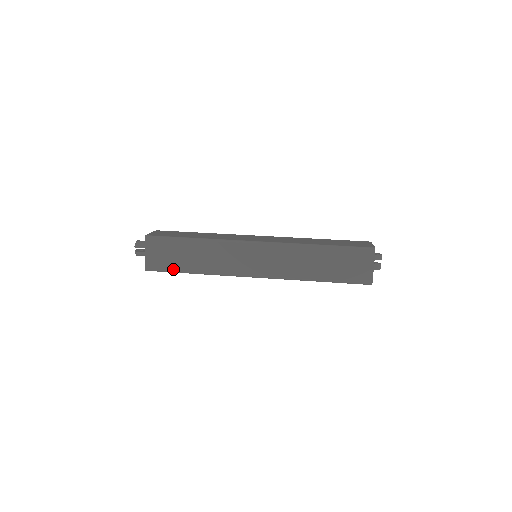
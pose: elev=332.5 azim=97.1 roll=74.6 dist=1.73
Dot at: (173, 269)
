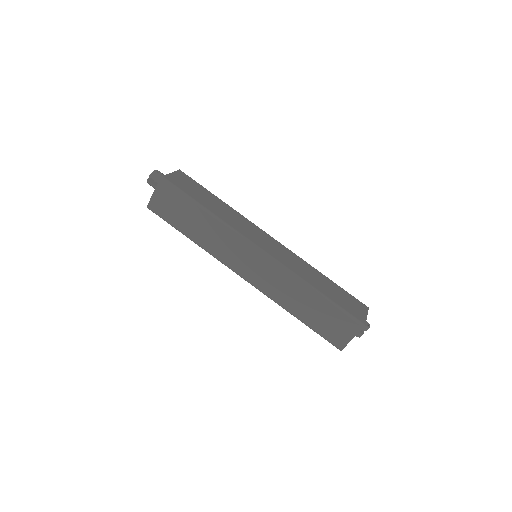
Dot at: (172, 223)
